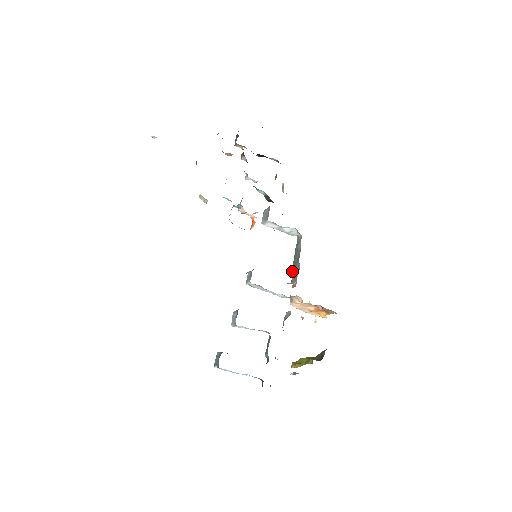
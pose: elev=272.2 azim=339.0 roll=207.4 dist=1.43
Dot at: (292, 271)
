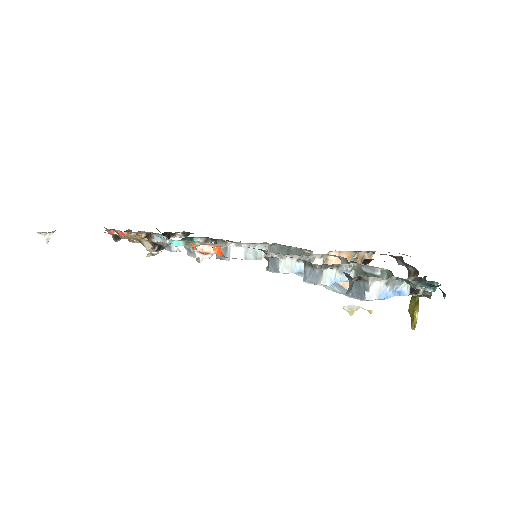
Dot at: occluded
